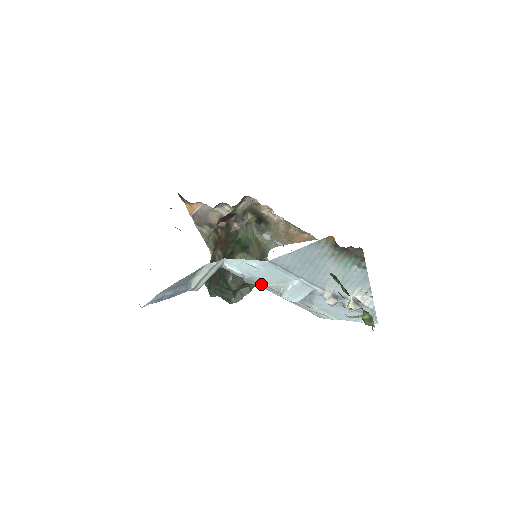
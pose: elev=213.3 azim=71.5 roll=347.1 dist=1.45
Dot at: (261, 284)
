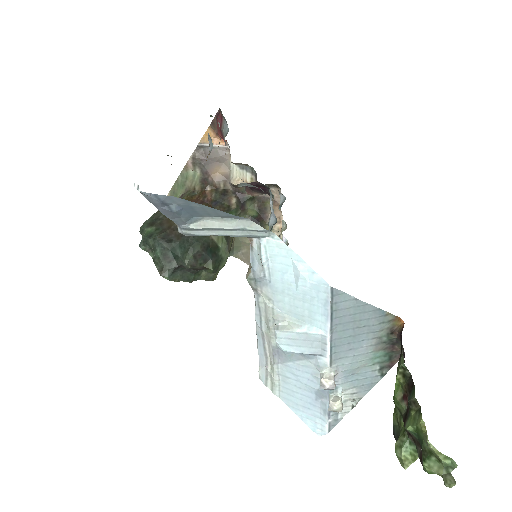
Dot at: (262, 296)
